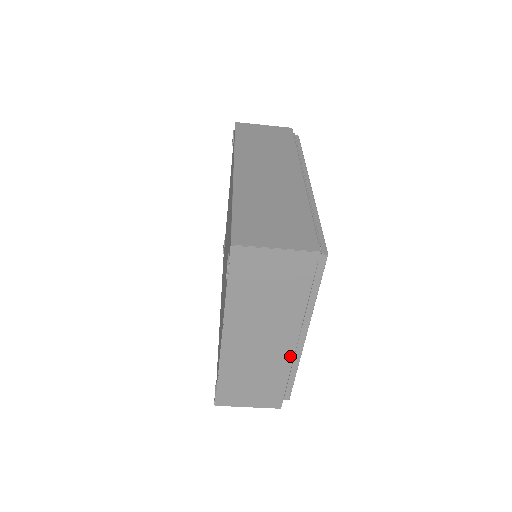
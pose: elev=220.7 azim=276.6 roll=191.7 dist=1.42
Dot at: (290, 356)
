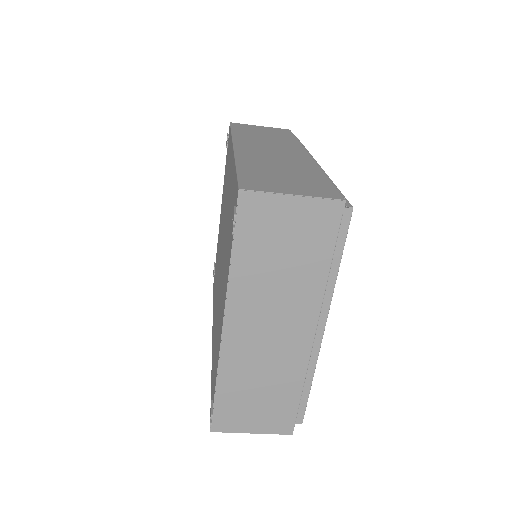
Dot at: (306, 354)
